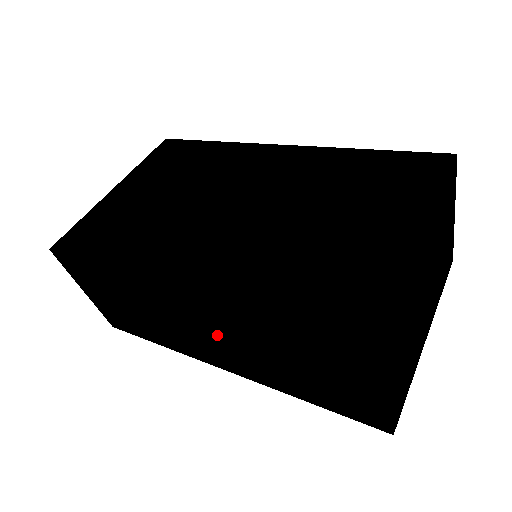
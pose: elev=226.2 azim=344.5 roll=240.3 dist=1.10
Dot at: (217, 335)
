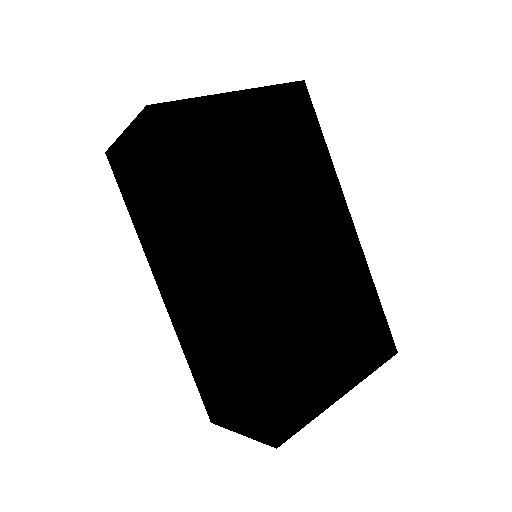
Dot at: (191, 304)
